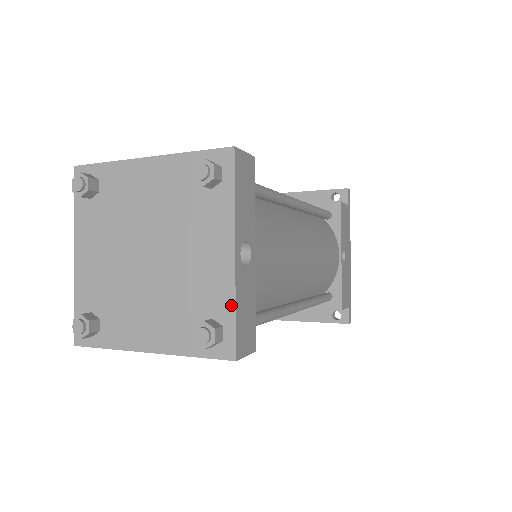
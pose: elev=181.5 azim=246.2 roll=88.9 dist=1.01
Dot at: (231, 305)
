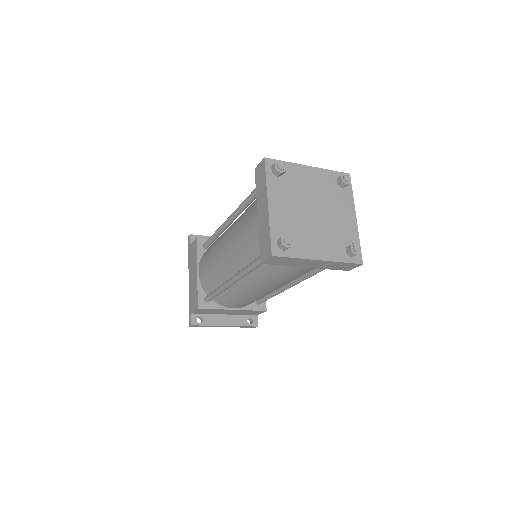
Dot at: (358, 239)
